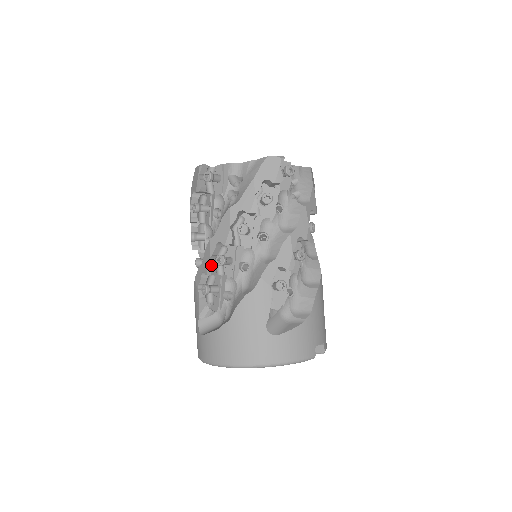
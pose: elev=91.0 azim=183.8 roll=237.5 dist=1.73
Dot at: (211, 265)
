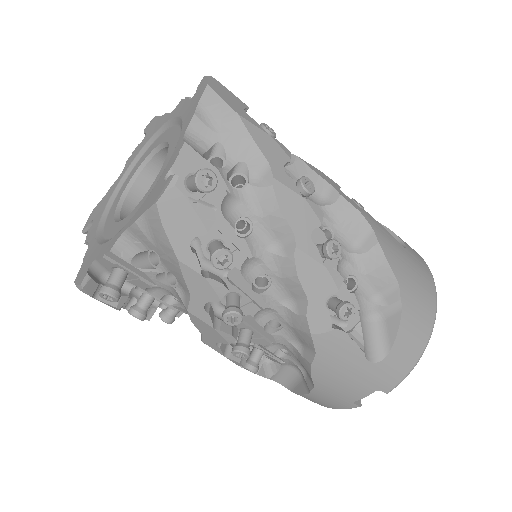
Dot at: occluded
